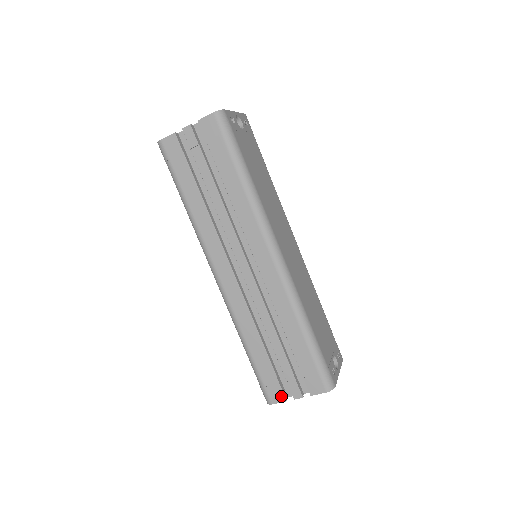
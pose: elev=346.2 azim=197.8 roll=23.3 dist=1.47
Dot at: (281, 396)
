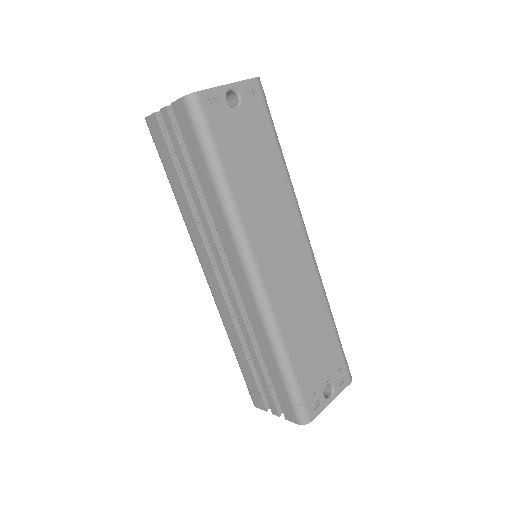
Dot at: (262, 405)
